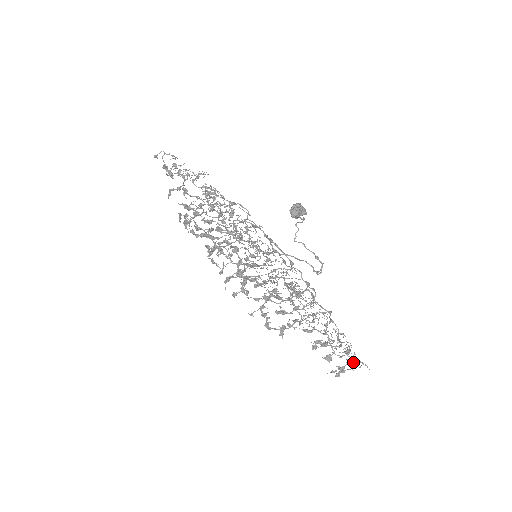
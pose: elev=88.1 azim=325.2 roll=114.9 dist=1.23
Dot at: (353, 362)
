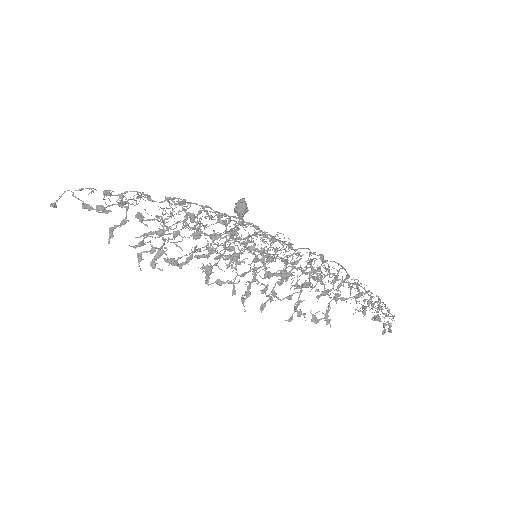
Dot at: (385, 315)
